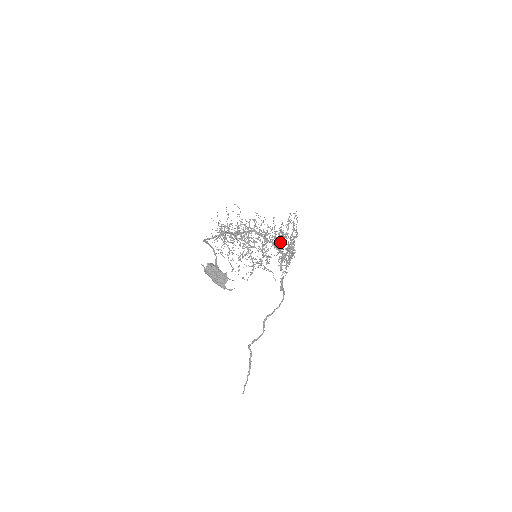
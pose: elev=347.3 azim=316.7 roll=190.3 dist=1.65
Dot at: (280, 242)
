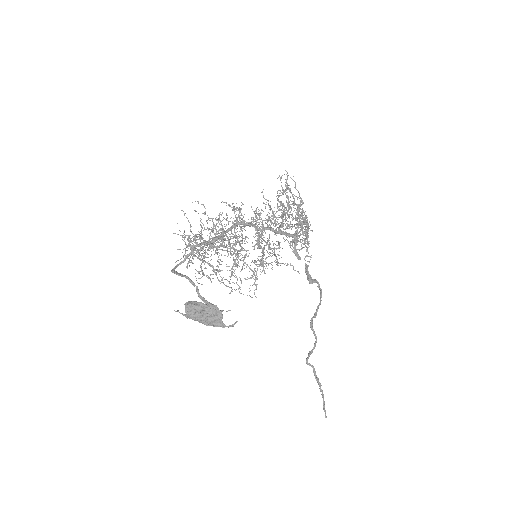
Dot at: (283, 221)
